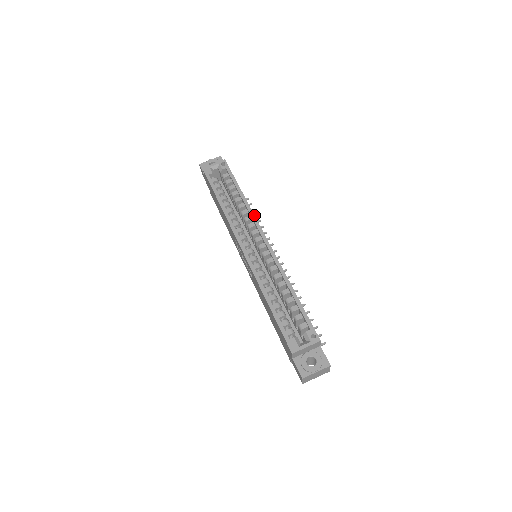
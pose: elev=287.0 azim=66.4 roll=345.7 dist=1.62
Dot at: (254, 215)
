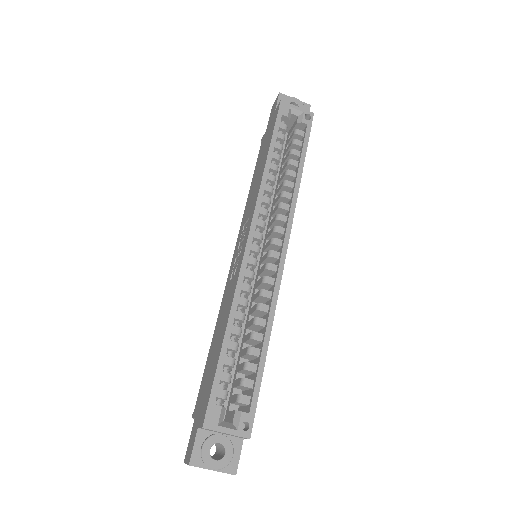
Dot at: occluded
